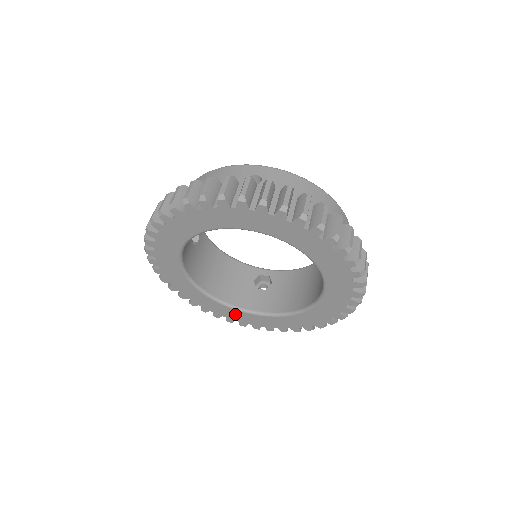
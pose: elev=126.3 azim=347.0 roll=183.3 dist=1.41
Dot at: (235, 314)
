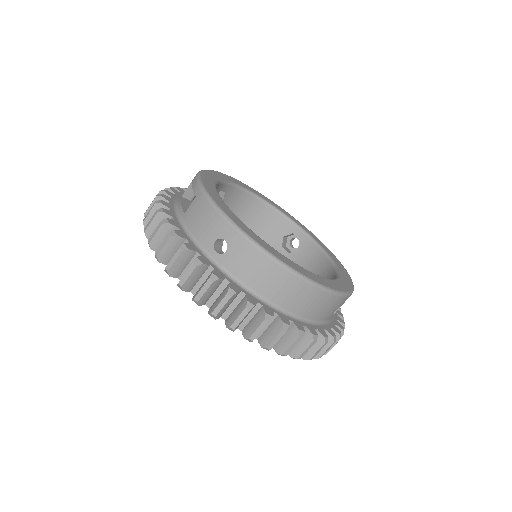
Dot at: occluded
